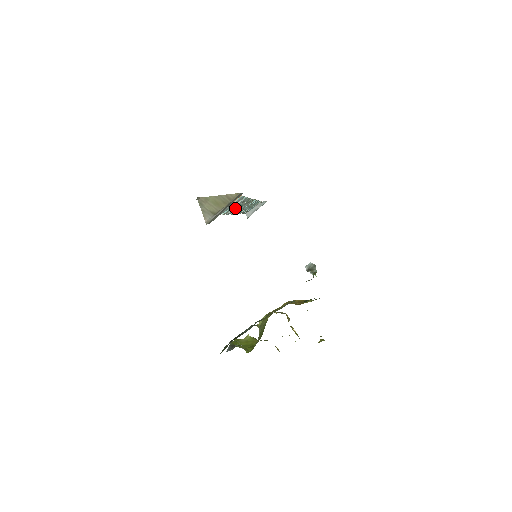
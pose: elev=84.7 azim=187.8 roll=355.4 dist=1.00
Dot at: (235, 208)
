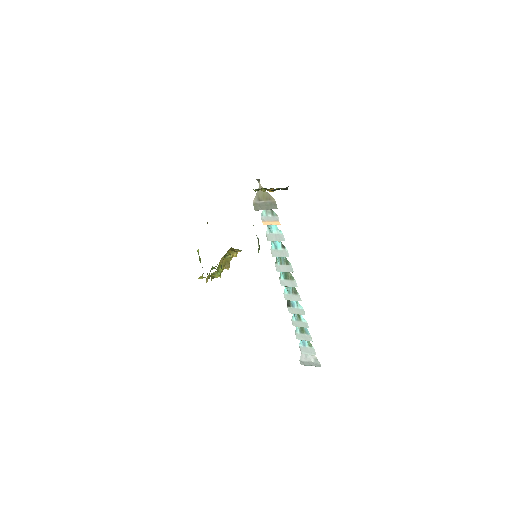
Dot at: (282, 266)
